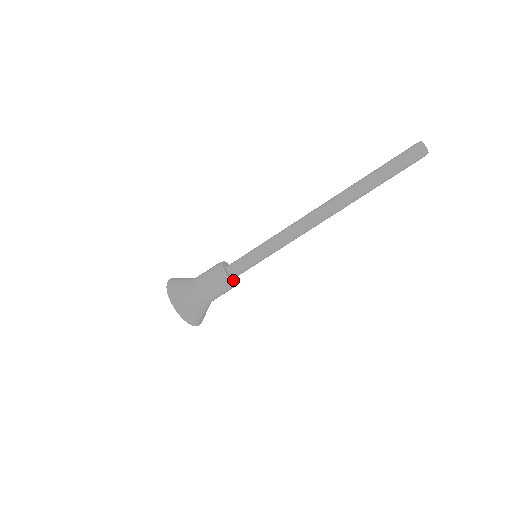
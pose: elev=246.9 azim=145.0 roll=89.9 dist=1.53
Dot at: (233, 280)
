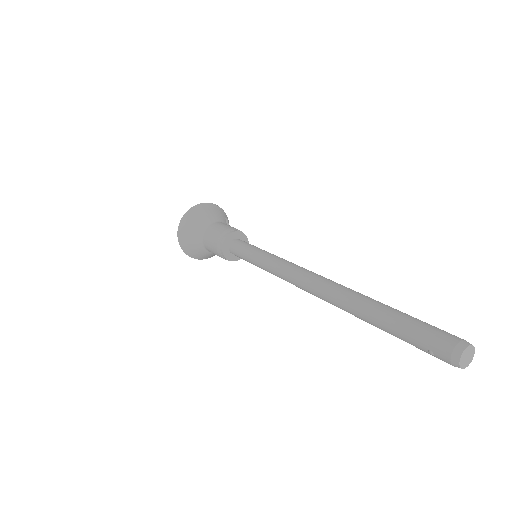
Dot at: (231, 257)
